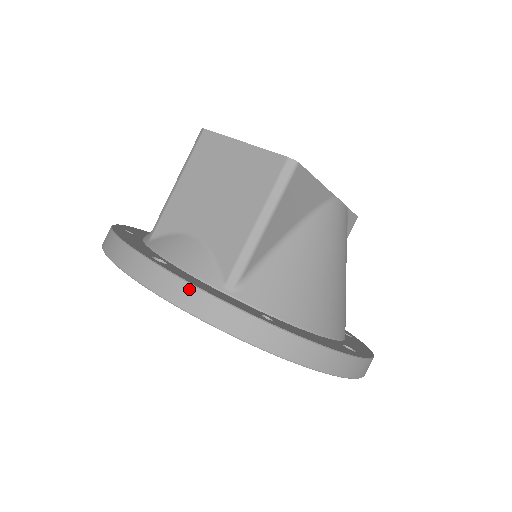
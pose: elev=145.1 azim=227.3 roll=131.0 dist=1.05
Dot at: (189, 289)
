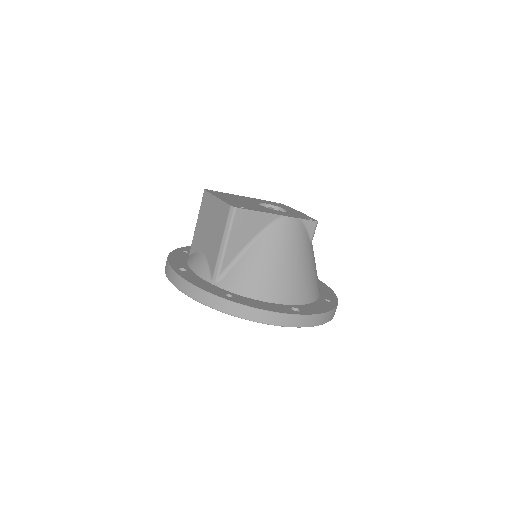
Dot at: (187, 284)
